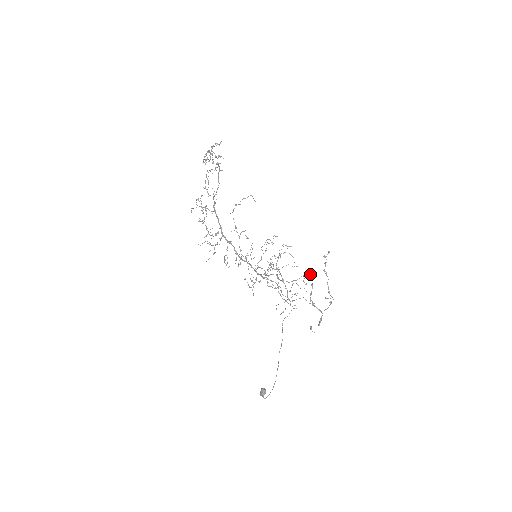
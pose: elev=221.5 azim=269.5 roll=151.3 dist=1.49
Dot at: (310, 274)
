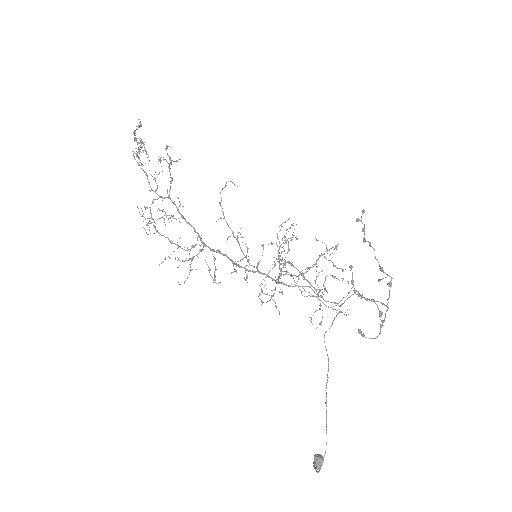
Dot at: (329, 249)
